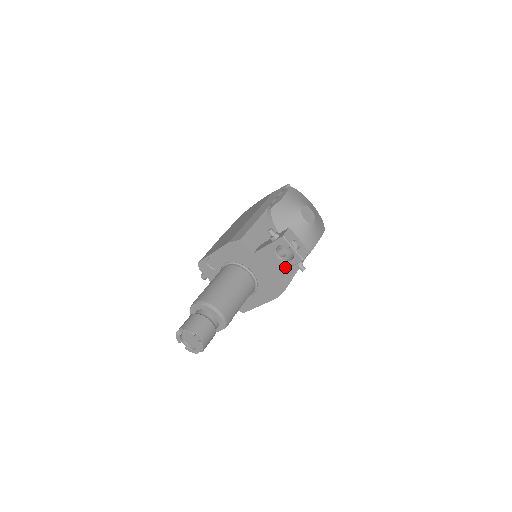
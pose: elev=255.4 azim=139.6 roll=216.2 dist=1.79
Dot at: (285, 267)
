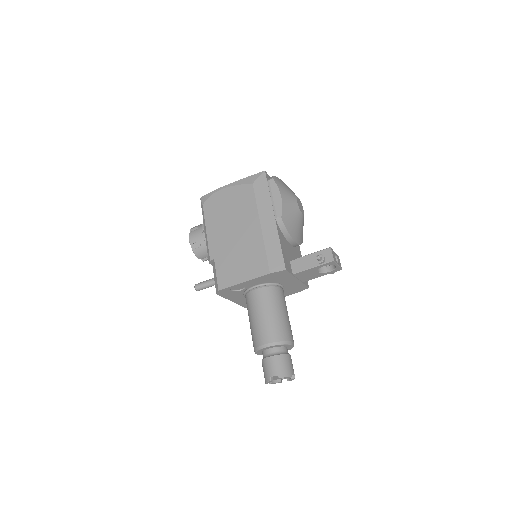
Dot at: (320, 276)
